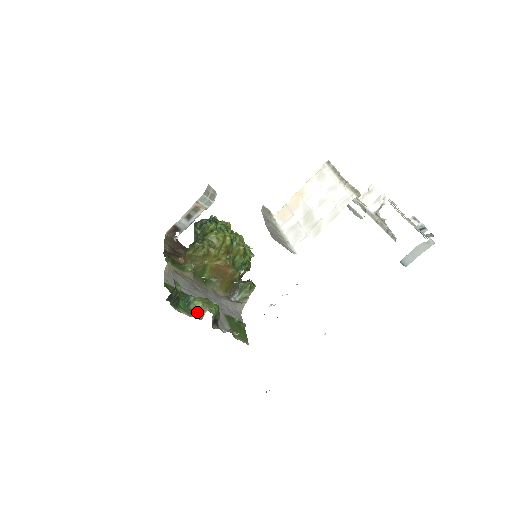
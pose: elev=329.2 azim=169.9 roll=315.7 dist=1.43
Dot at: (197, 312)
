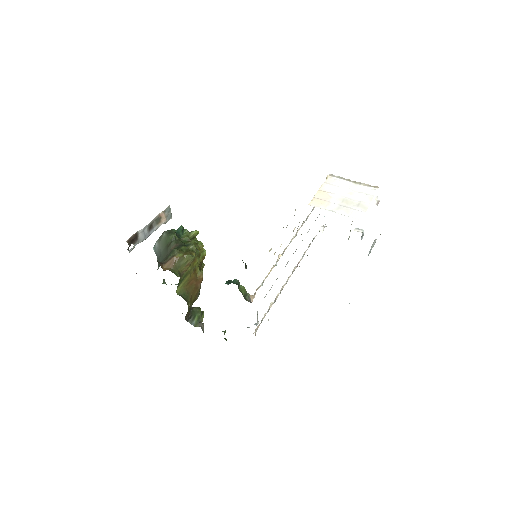
Dot at: (244, 297)
